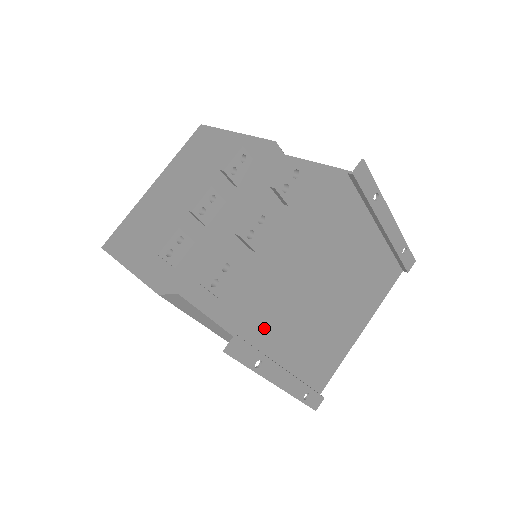
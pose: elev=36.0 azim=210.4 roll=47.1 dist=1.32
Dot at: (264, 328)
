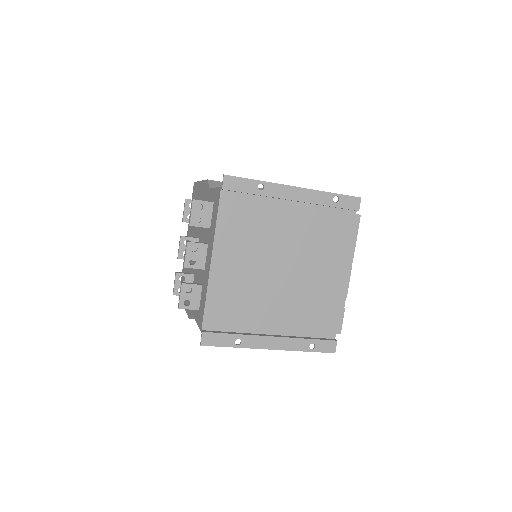
Dot at: (229, 317)
